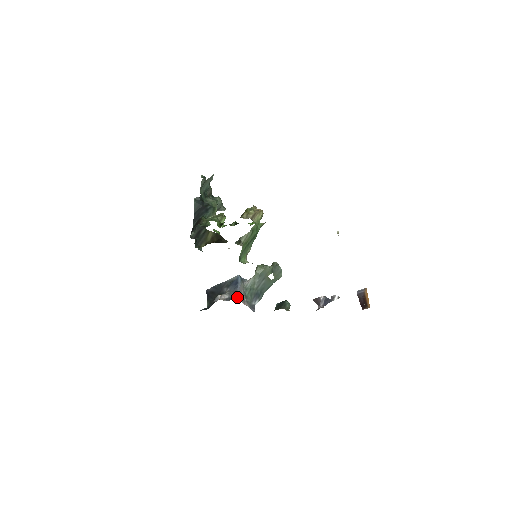
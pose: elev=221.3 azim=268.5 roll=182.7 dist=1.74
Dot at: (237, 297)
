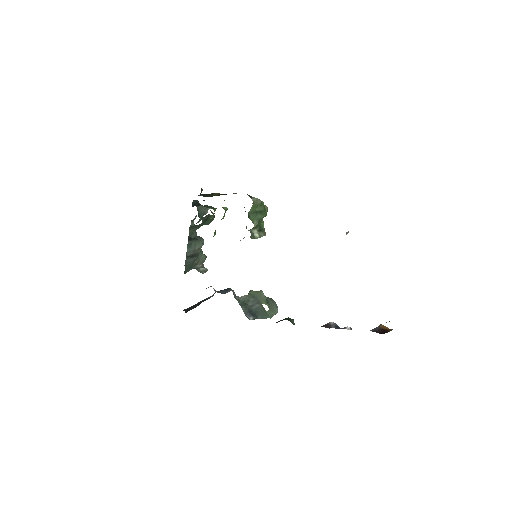
Dot at: occluded
